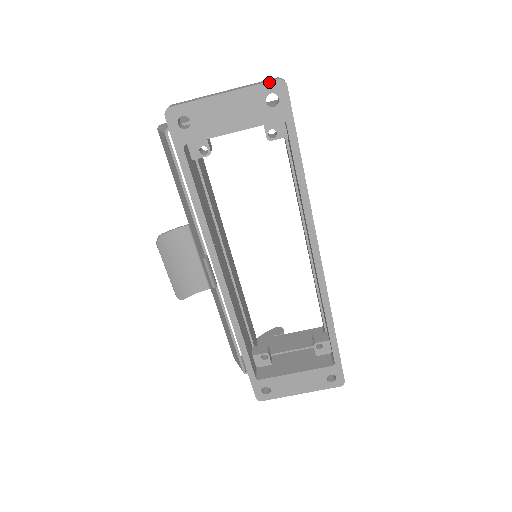
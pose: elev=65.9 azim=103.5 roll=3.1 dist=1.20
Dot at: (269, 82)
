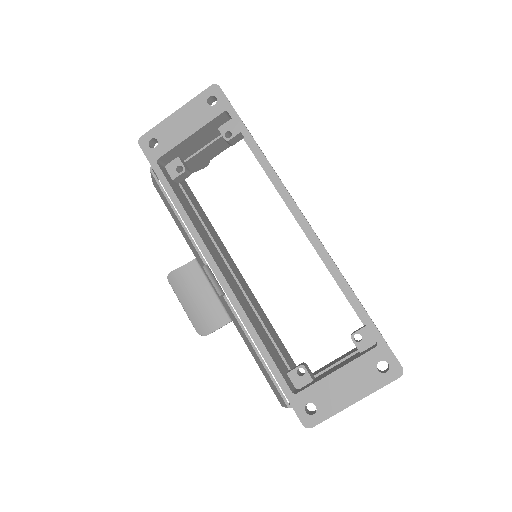
Dot at: (206, 90)
